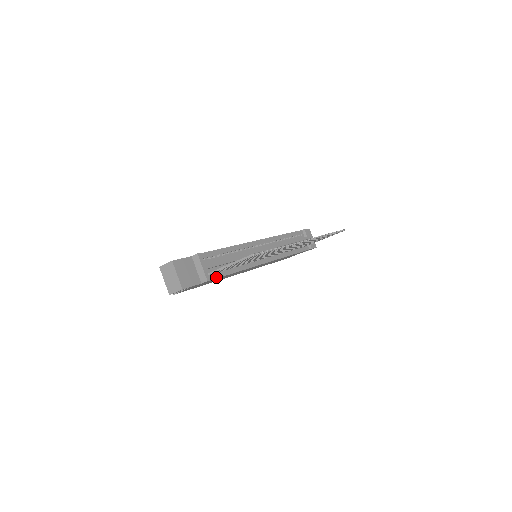
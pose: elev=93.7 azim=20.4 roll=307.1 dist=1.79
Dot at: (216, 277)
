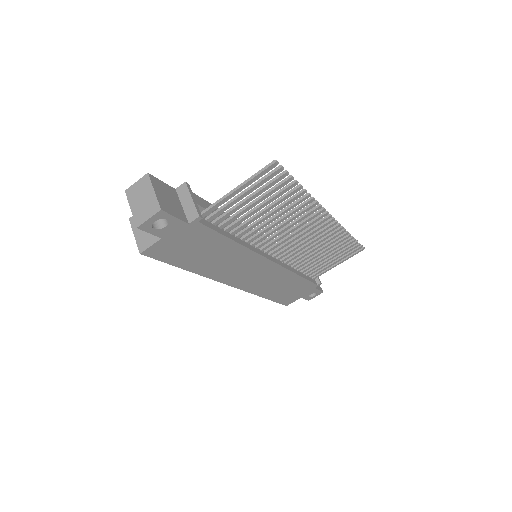
Dot at: (210, 227)
